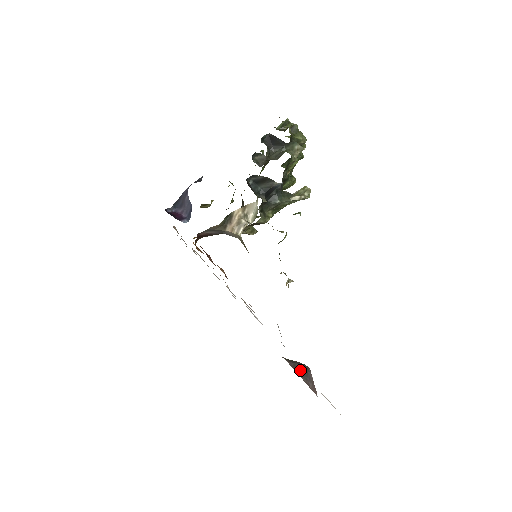
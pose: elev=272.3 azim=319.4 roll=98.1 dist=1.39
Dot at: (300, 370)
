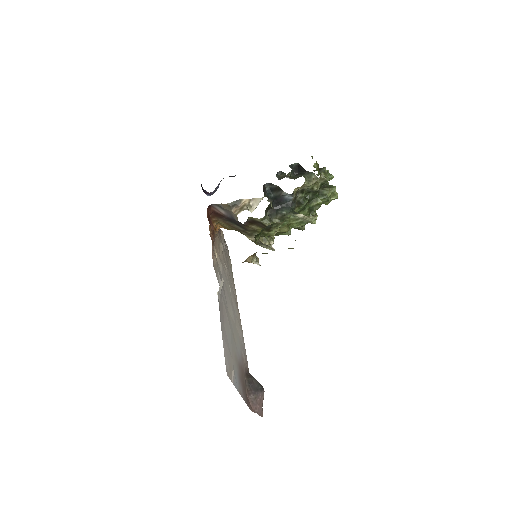
Dot at: (252, 382)
